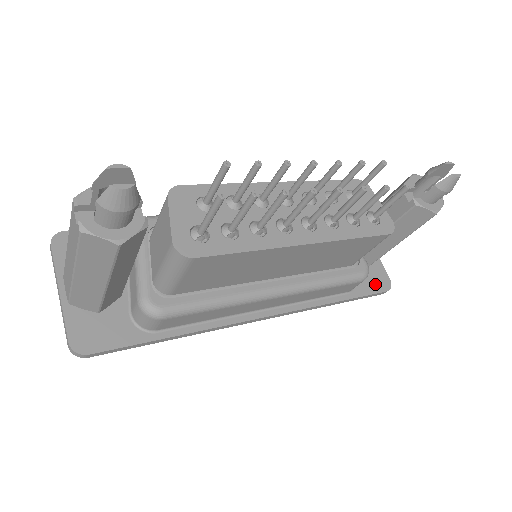
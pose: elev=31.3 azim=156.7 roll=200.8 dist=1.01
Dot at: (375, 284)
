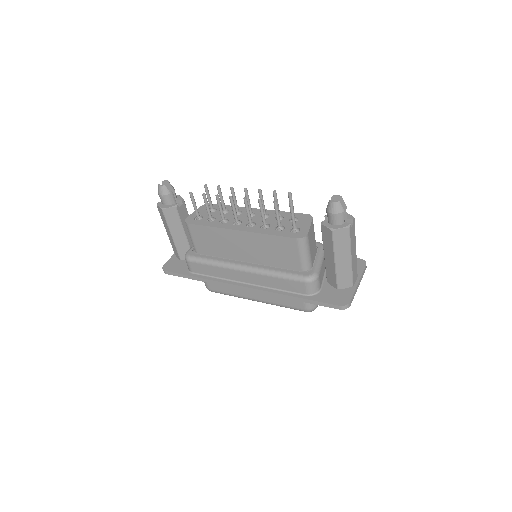
Dot at: (334, 299)
